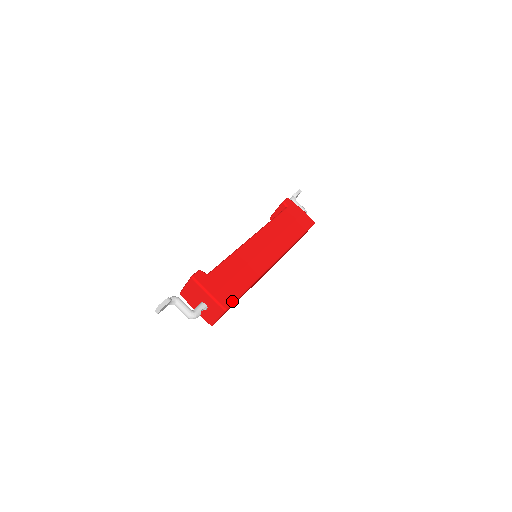
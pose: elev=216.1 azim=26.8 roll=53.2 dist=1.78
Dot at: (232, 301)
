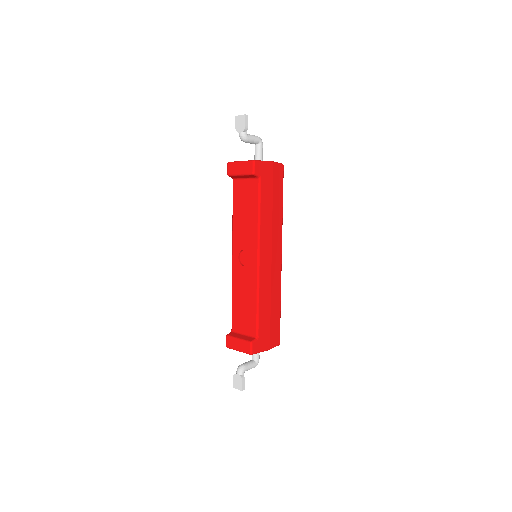
Dot at: (279, 334)
